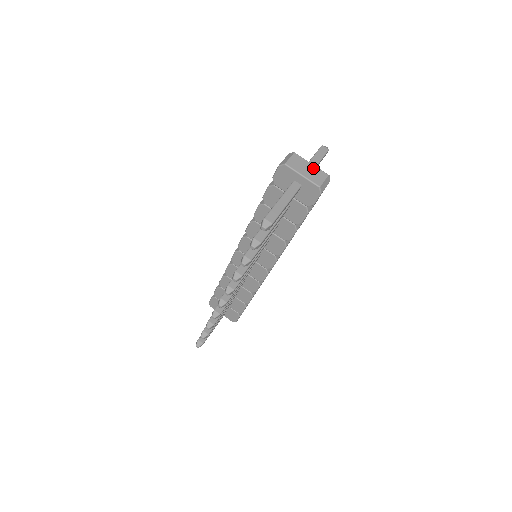
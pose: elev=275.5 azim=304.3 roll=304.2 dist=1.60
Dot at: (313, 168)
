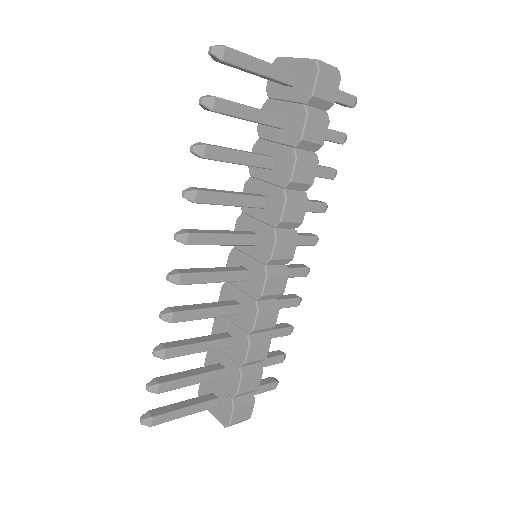
Dot at: occluded
